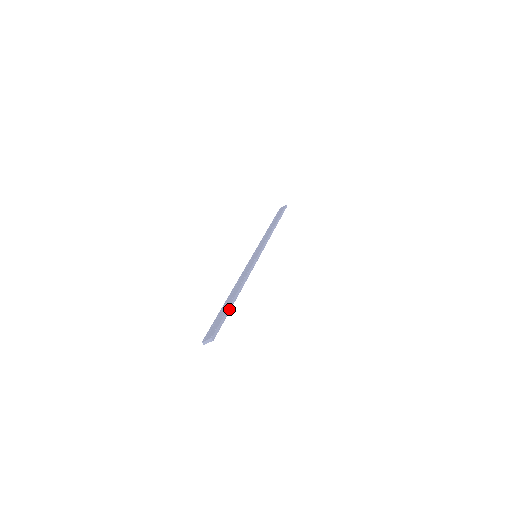
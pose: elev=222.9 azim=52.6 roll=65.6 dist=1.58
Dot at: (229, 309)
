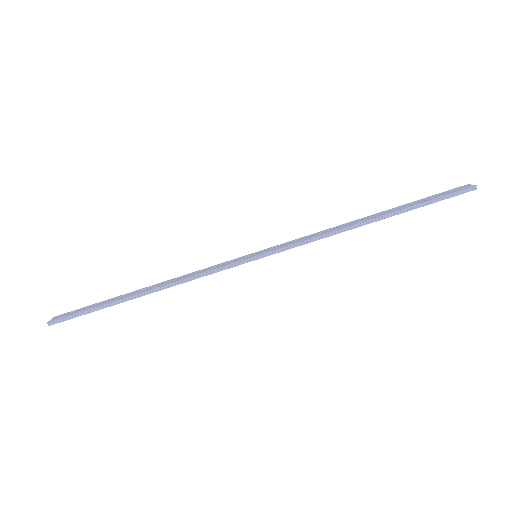
Dot at: (106, 305)
